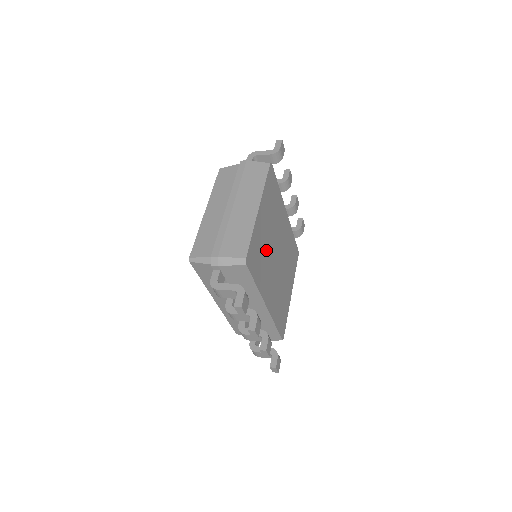
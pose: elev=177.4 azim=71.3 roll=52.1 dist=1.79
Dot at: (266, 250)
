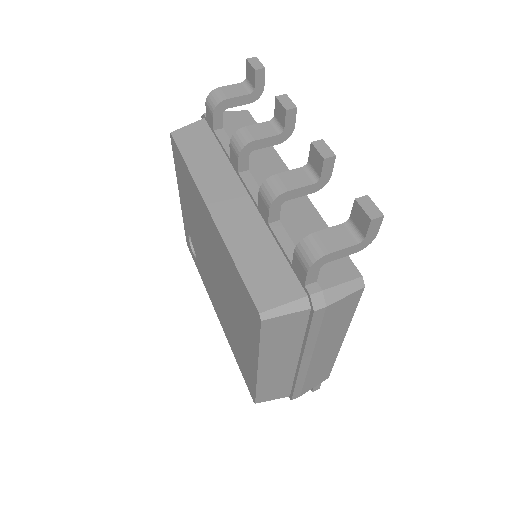
Dot at: occluded
